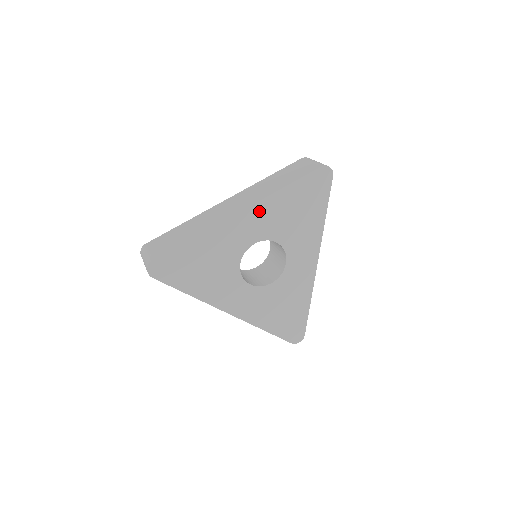
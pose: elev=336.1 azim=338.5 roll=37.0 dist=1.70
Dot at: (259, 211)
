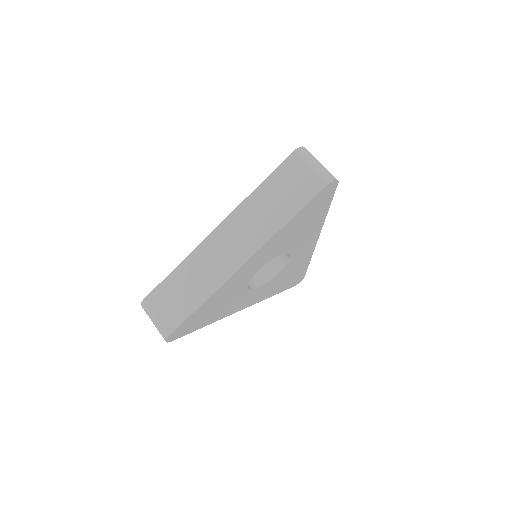
Dot at: (263, 251)
